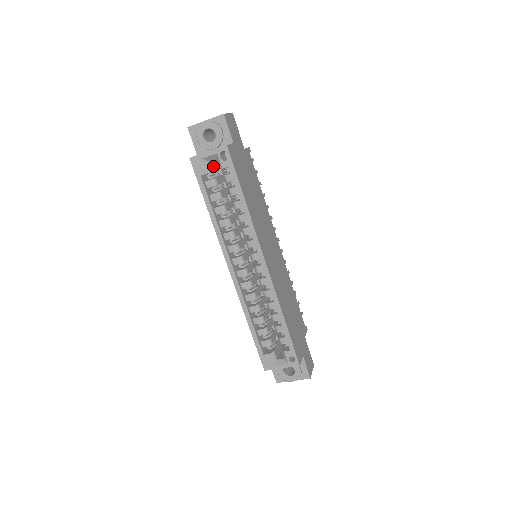
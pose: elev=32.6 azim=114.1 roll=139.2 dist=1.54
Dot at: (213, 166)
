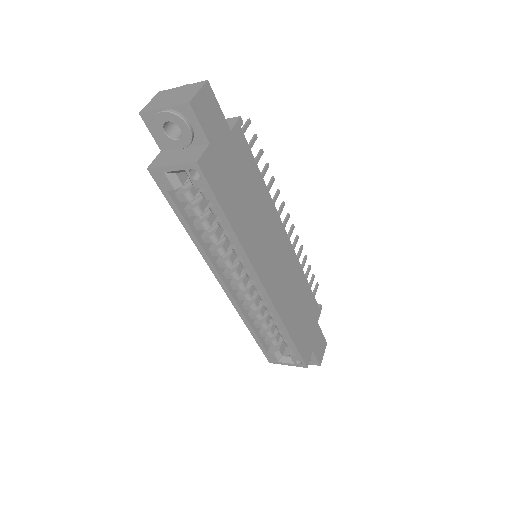
Dot at: (184, 173)
